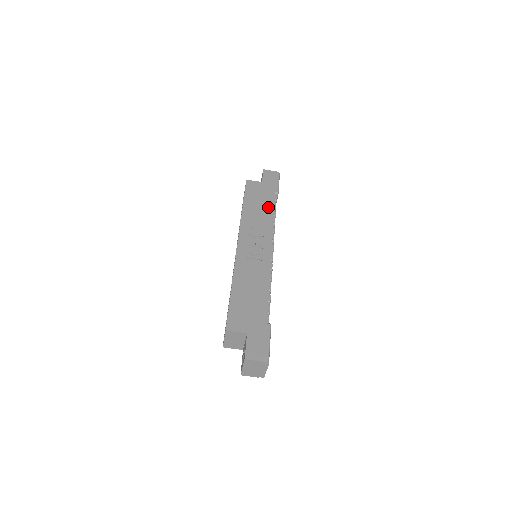
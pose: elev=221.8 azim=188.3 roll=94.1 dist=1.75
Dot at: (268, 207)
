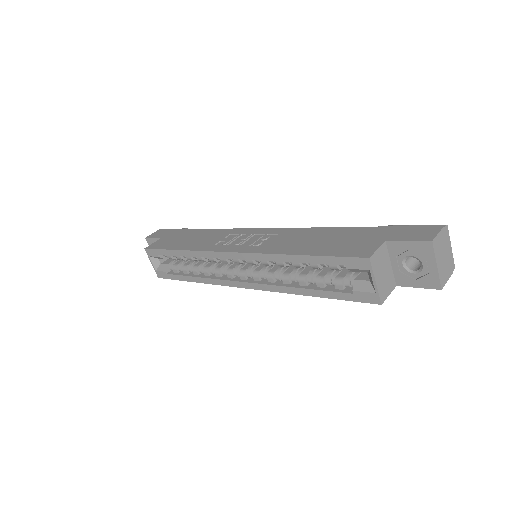
Dot at: (200, 233)
